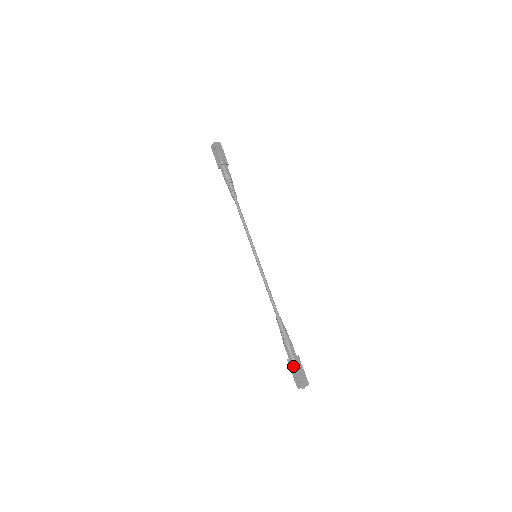
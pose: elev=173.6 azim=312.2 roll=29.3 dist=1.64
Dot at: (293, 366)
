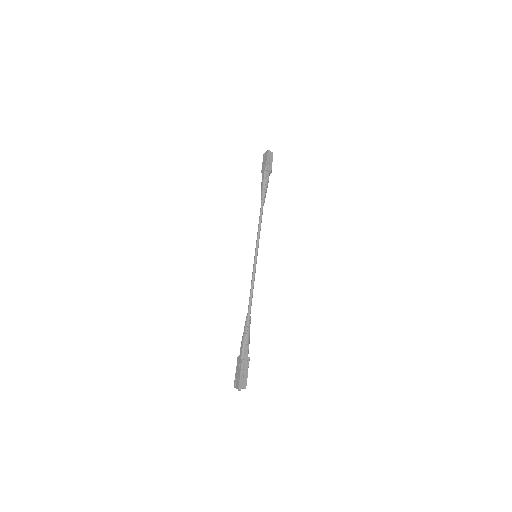
Dot at: (239, 364)
